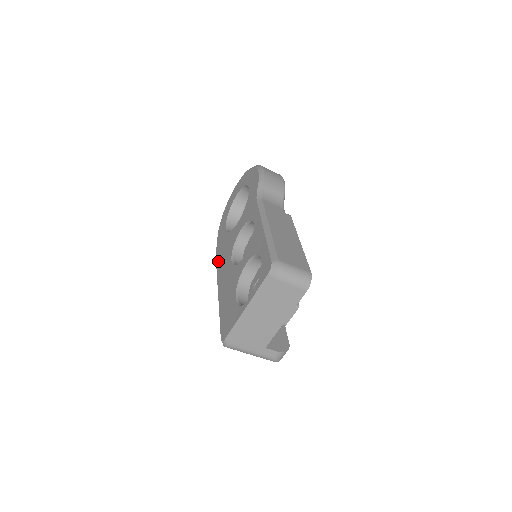
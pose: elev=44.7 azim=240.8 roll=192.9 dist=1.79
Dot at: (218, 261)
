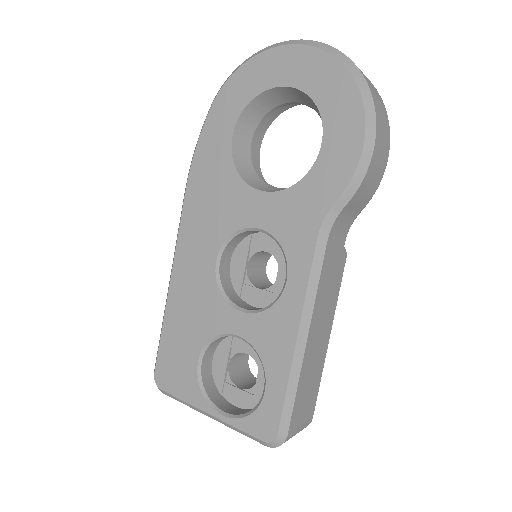
Dot at: (191, 196)
